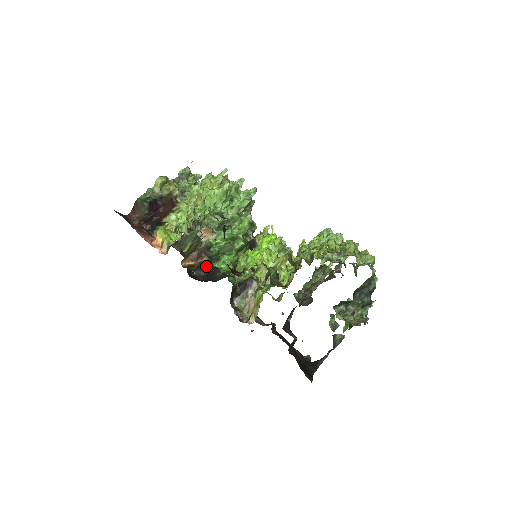
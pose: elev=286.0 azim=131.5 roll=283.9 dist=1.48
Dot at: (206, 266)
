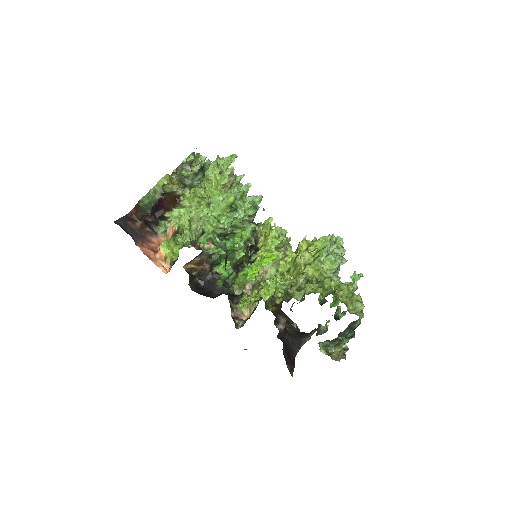
Dot at: (207, 272)
